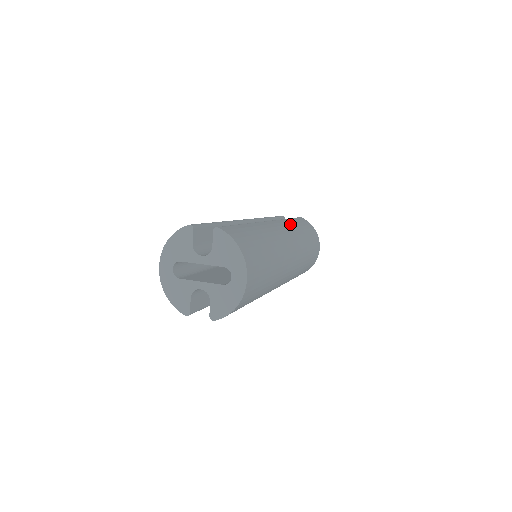
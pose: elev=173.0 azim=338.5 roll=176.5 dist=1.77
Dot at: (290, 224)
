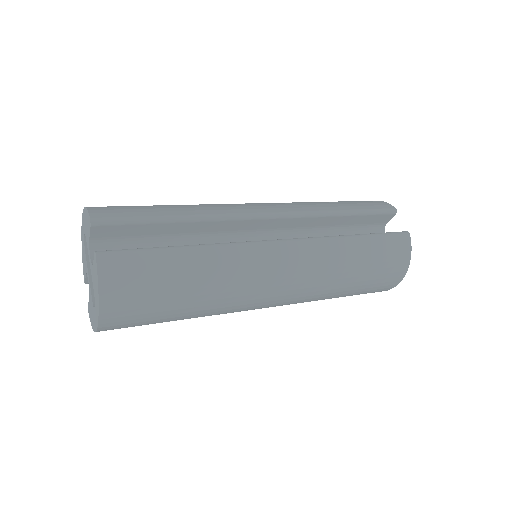
Dot at: (333, 253)
